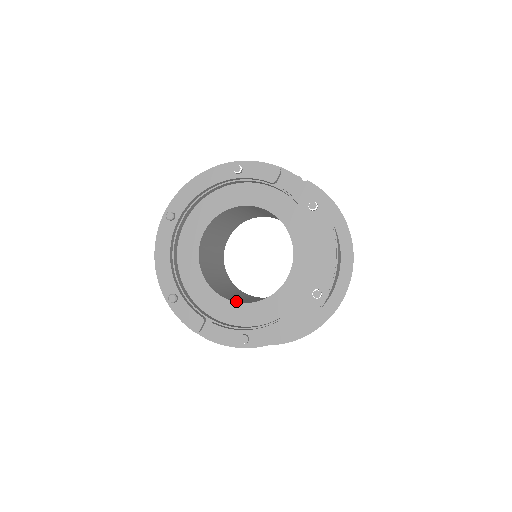
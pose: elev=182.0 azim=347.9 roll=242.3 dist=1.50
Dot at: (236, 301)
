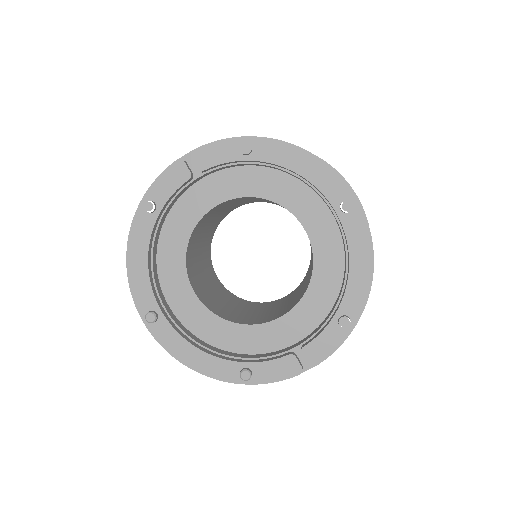
Dot at: (294, 305)
